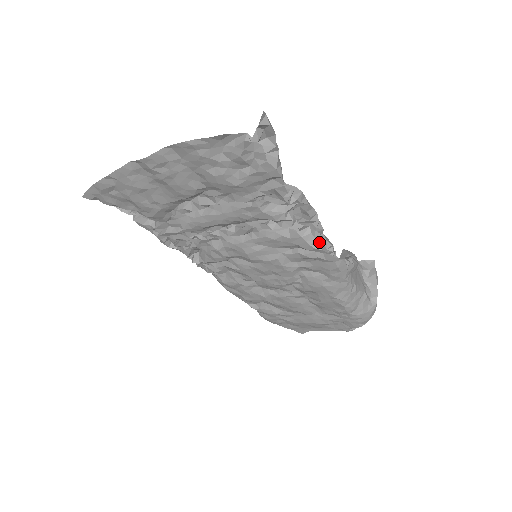
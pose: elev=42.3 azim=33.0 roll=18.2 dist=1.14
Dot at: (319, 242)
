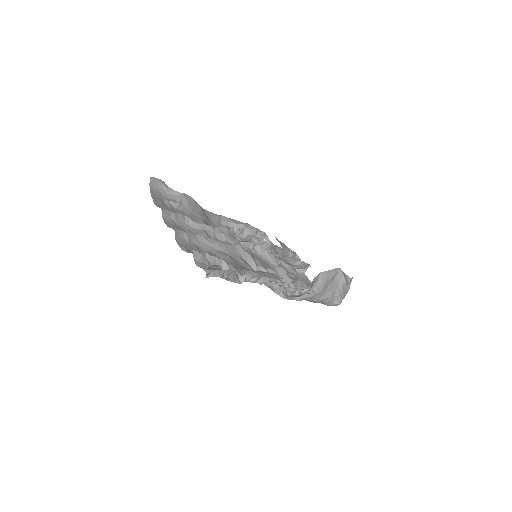
Dot at: (277, 290)
